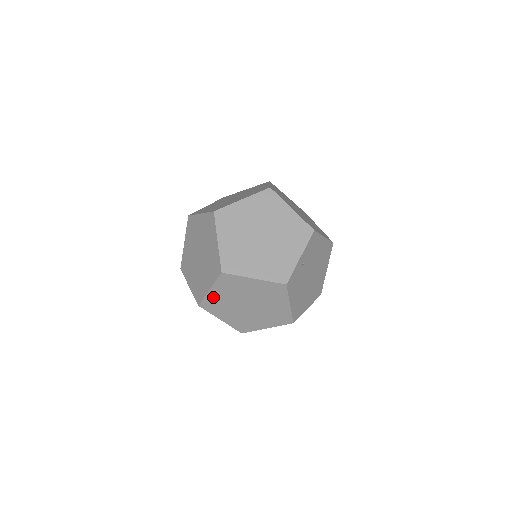
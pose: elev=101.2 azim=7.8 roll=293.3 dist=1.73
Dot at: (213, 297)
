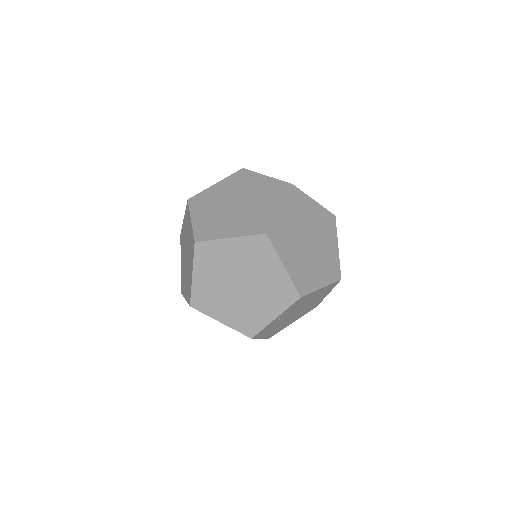
Dot at: occluded
